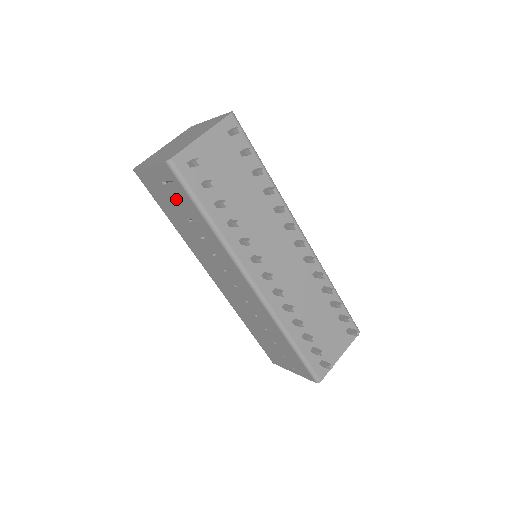
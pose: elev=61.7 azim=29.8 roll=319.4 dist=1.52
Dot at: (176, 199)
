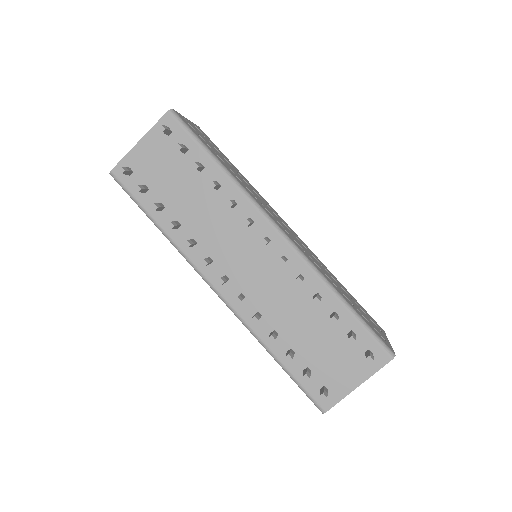
Dot at: occluded
